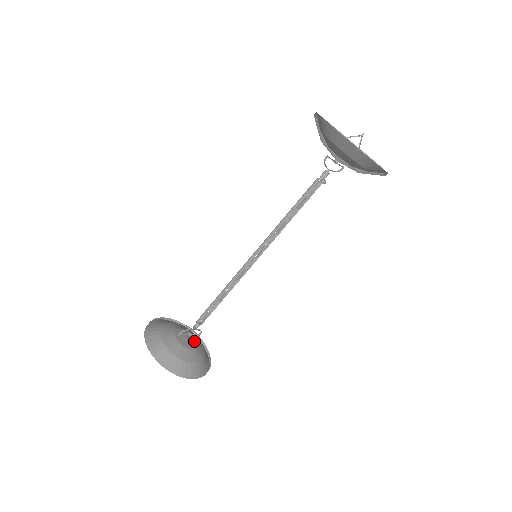
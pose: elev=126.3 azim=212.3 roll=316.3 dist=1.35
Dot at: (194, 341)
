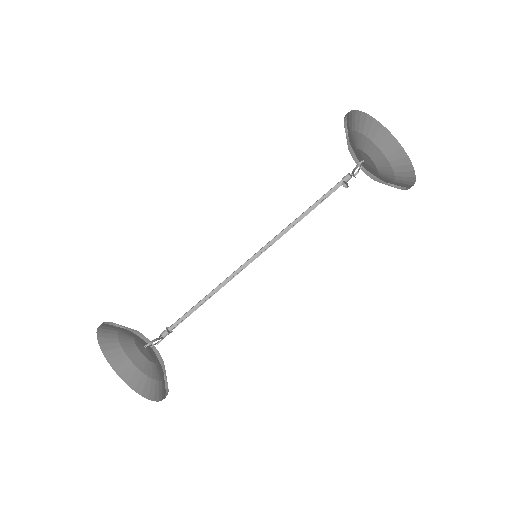
Dot at: (153, 352)
